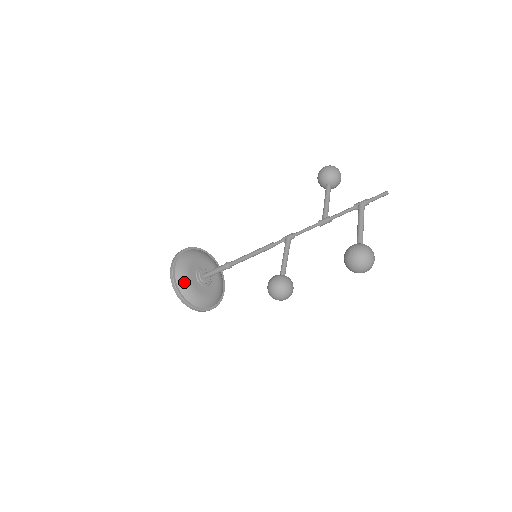
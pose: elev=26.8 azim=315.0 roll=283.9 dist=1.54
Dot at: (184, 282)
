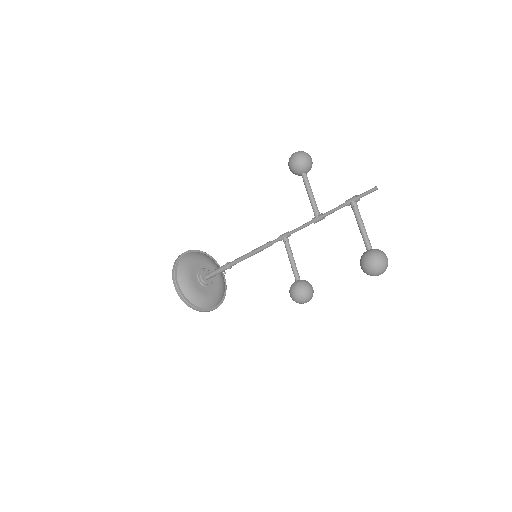
Dot at: (194, 296)
